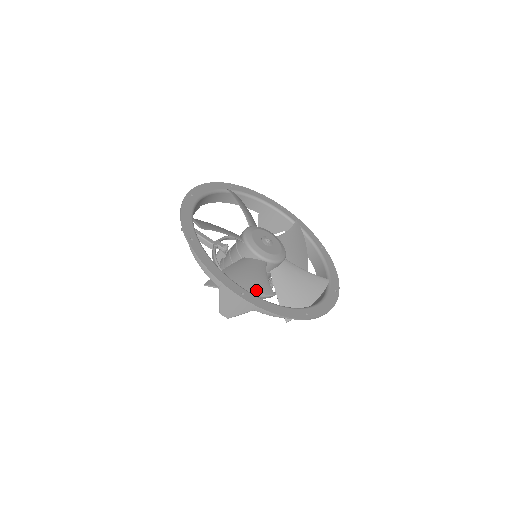
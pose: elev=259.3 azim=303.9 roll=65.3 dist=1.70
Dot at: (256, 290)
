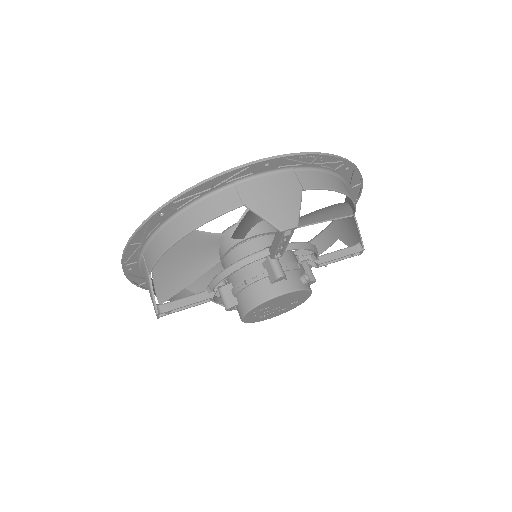
Dot at: occluded
